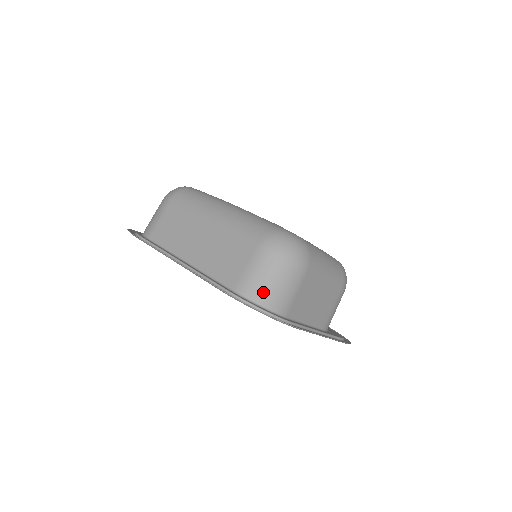
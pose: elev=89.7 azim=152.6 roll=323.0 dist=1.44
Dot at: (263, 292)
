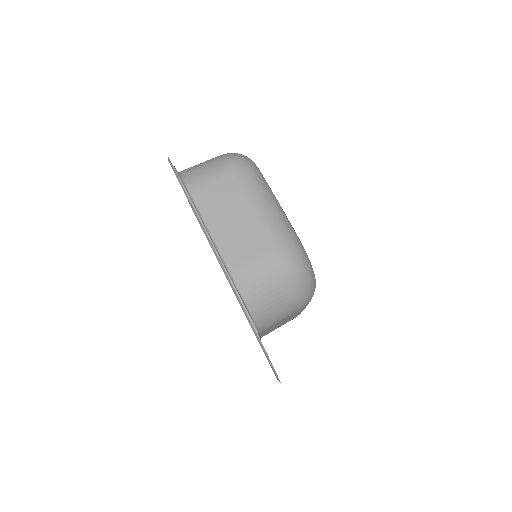
Dot at: (190, 169)
